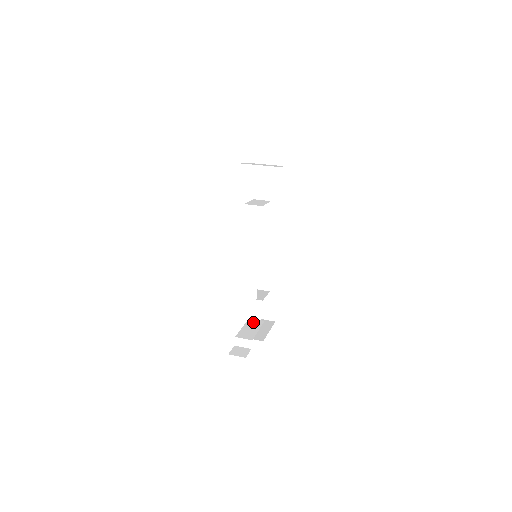
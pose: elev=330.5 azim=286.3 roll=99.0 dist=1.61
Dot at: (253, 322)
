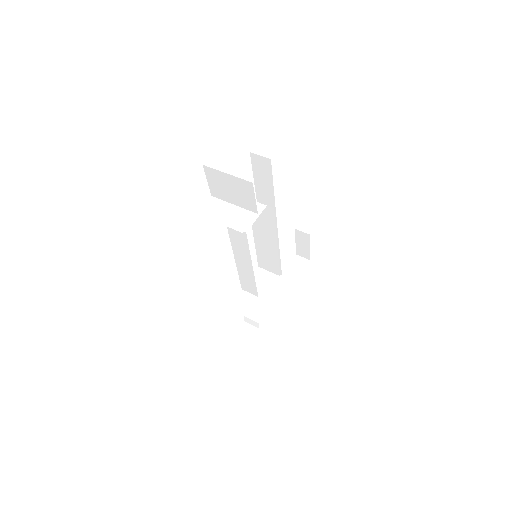
Dot at: occluded
